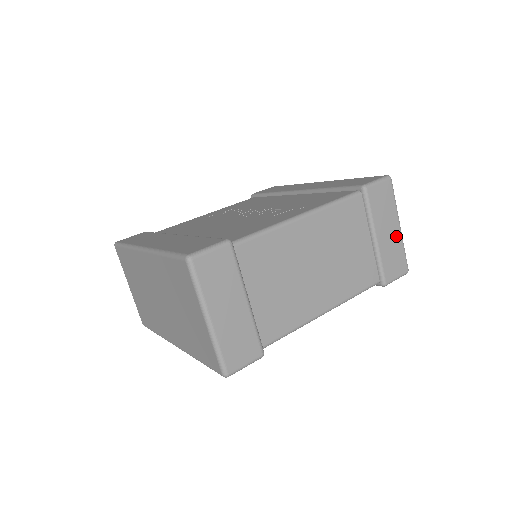
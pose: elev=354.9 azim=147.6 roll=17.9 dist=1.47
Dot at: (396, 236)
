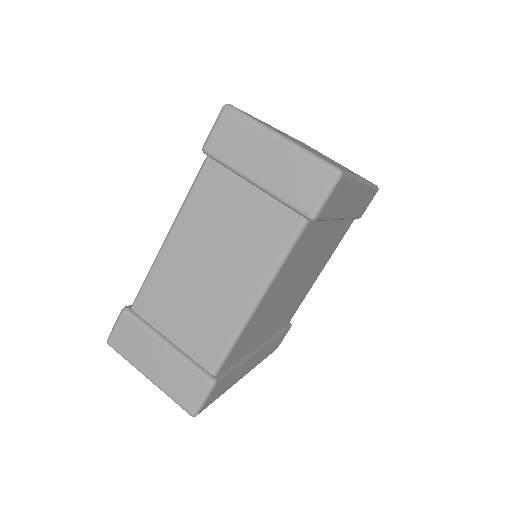
Dot at: (282, 154)
